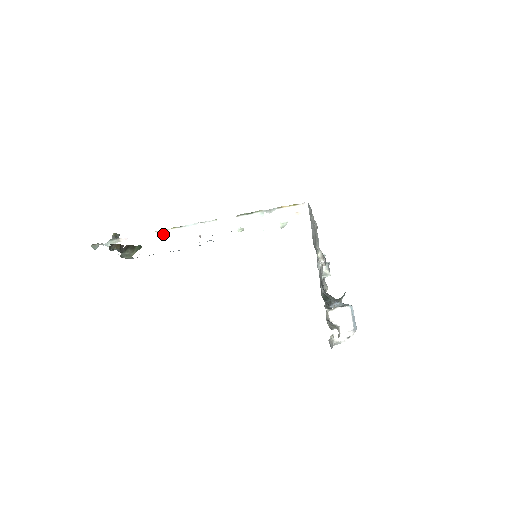
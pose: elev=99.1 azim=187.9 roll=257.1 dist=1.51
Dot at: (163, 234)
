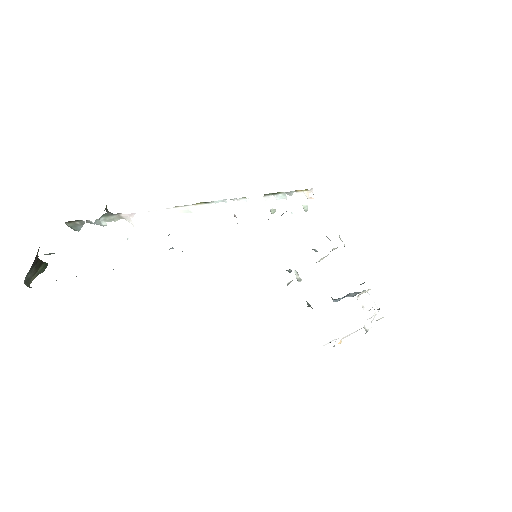
Dot at: (188, 211)
